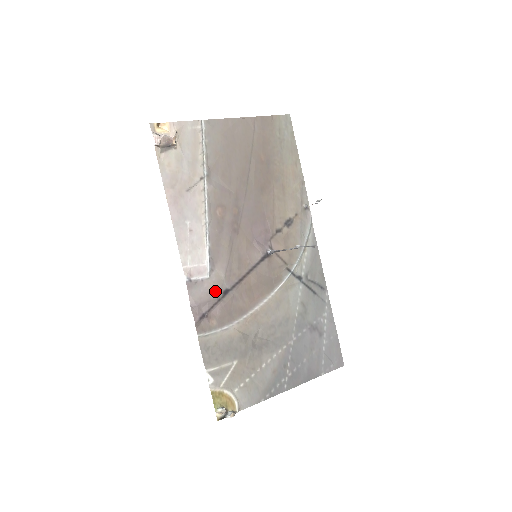
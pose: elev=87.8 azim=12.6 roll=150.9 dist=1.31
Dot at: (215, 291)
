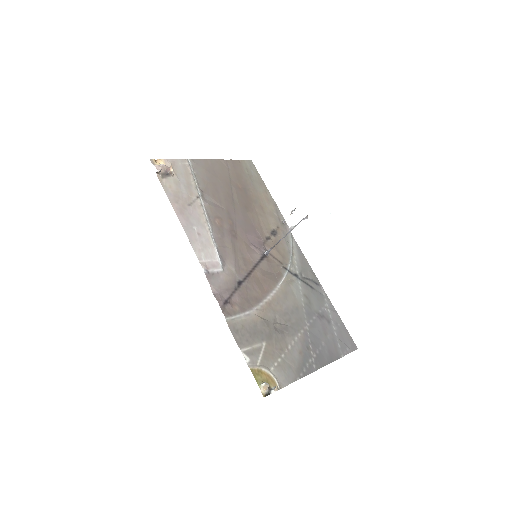
Dot at: (230, 282)
